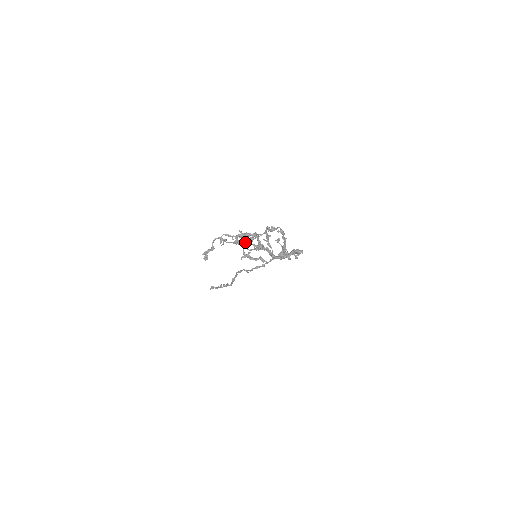
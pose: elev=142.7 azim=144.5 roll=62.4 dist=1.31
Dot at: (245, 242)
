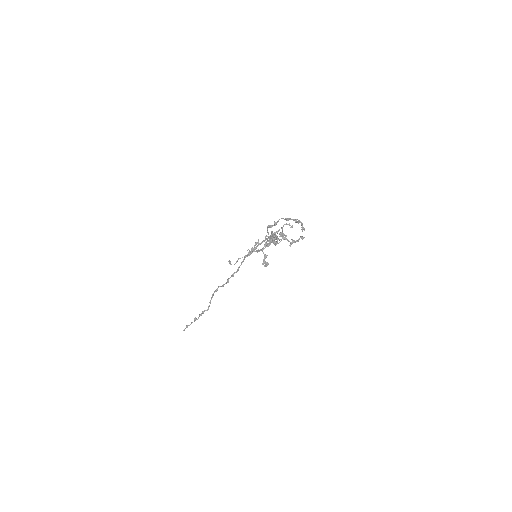
Dot at: (285, 235)
